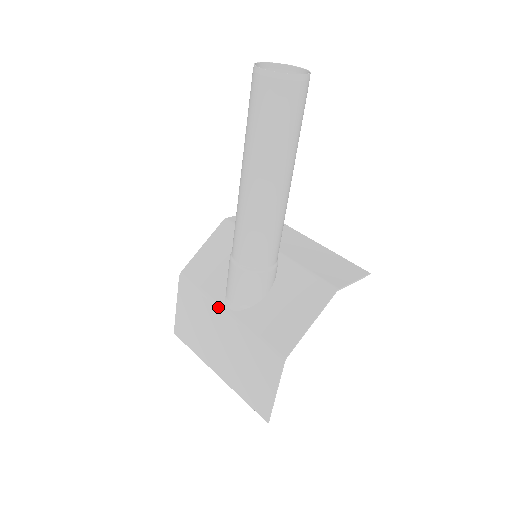
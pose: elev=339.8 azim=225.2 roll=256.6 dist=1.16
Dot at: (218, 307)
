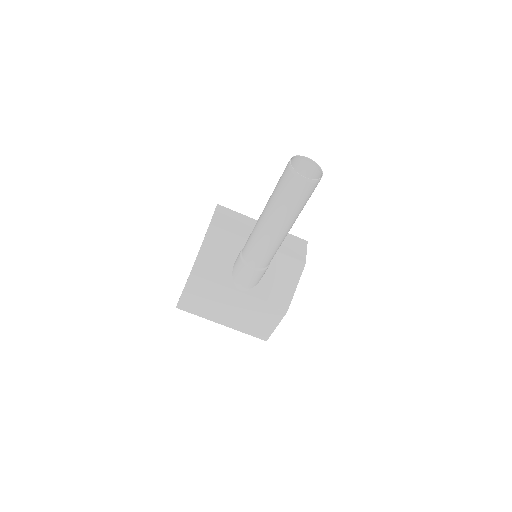
Dot at: (231, 291)
